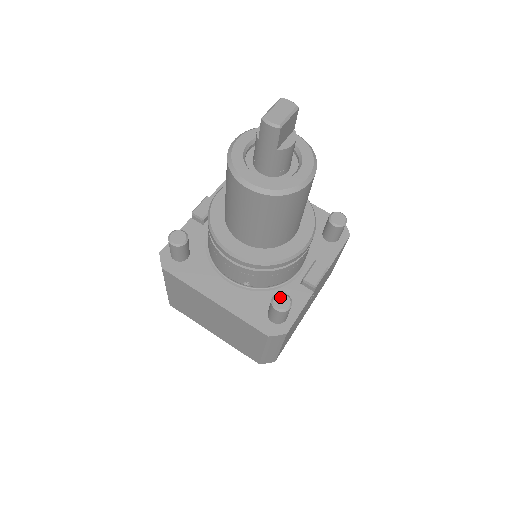
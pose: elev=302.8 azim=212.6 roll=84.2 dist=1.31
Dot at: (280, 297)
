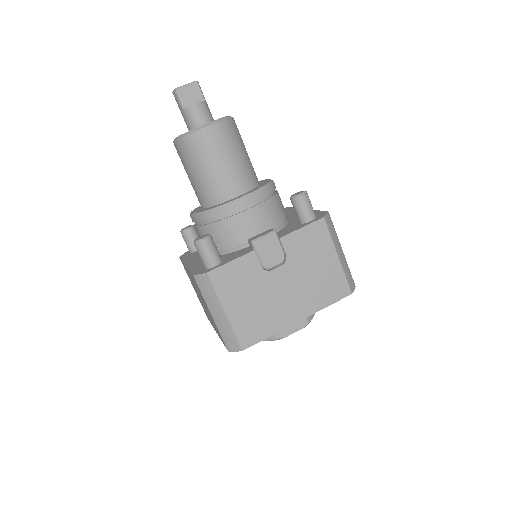
Dot at: (203, 236)
